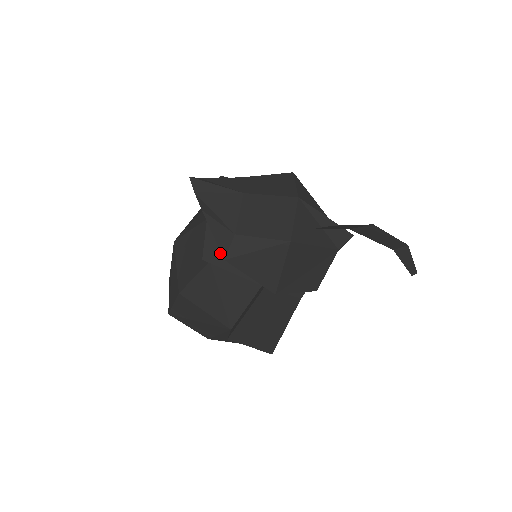
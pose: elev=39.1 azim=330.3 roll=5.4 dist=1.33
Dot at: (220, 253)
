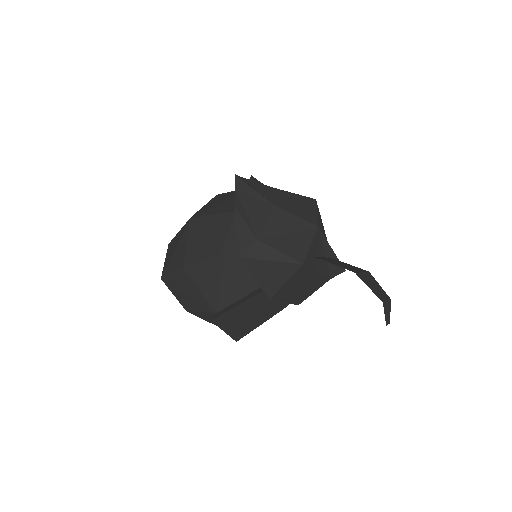
Dot at: (238, 249)
